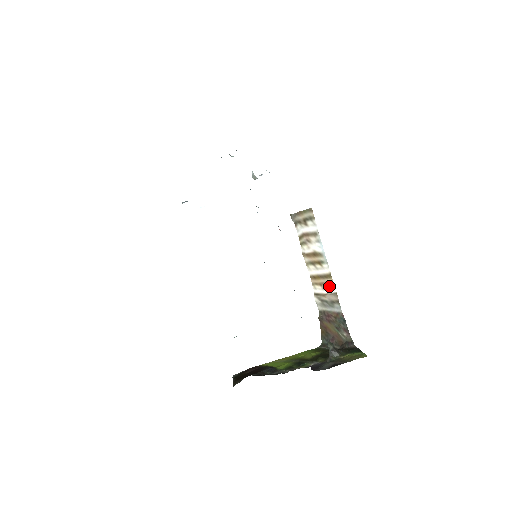
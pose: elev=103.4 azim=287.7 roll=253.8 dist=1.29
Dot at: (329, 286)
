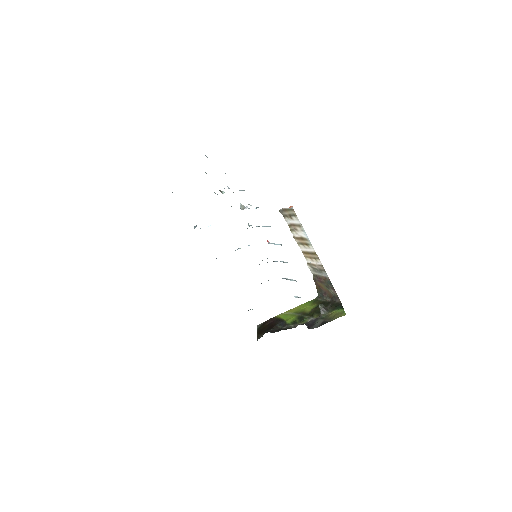
Dot at: (316, 260)
